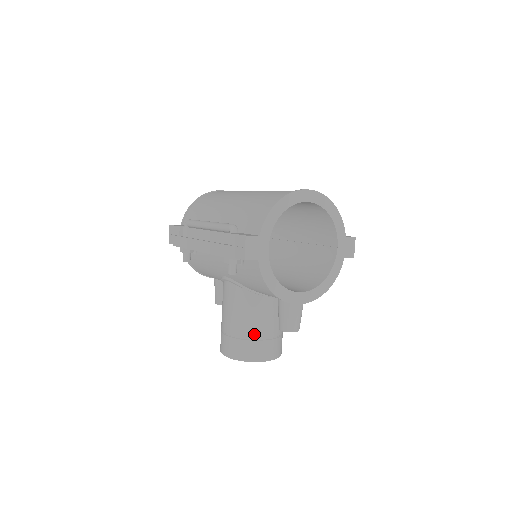
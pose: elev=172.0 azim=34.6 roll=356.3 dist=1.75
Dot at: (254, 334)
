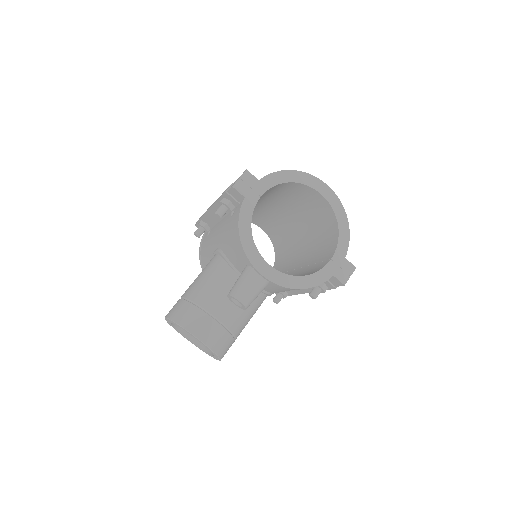
Dot at: (204, 302)
